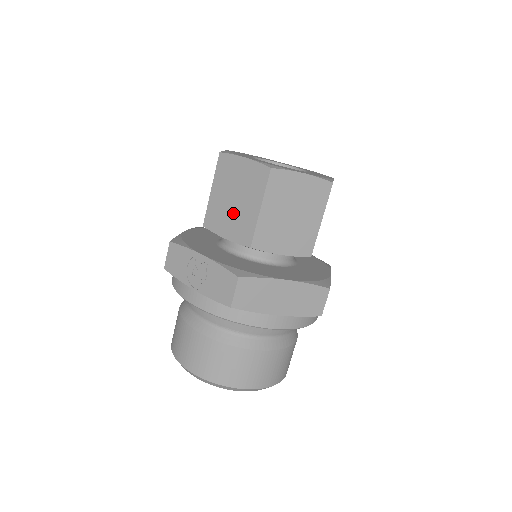
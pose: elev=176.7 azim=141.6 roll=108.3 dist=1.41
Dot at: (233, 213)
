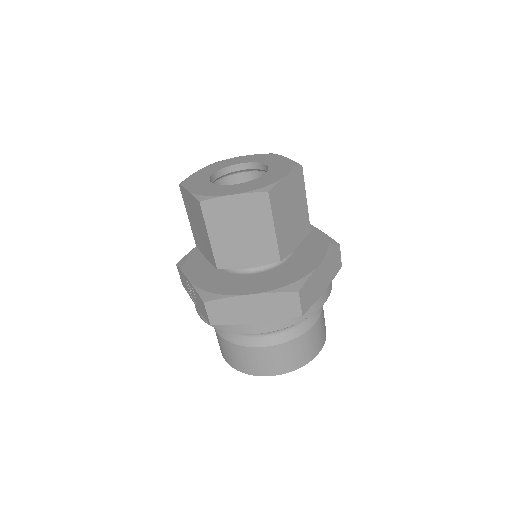
Dot at: (201, 238)
